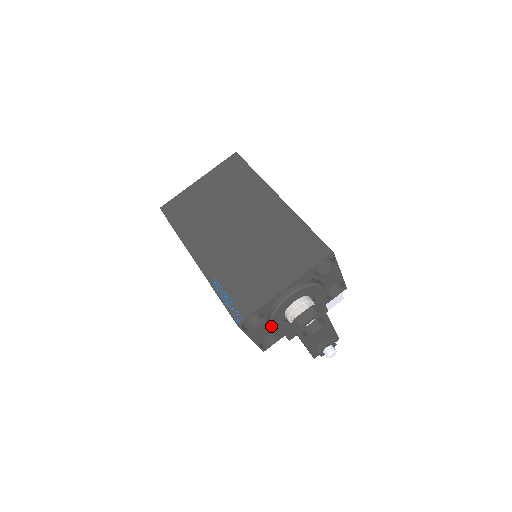
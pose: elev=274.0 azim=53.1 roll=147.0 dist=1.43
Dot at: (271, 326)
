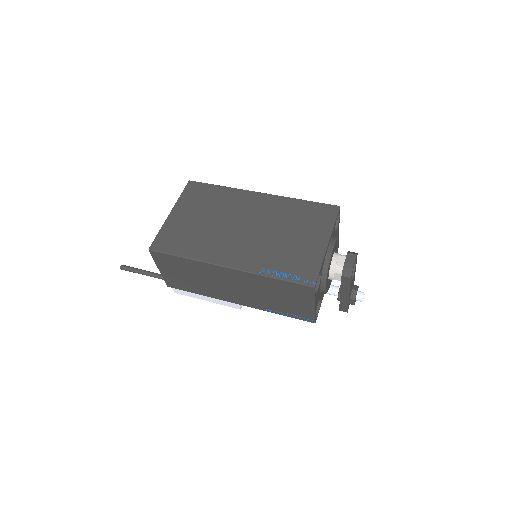
Dot at: (324, 287)
